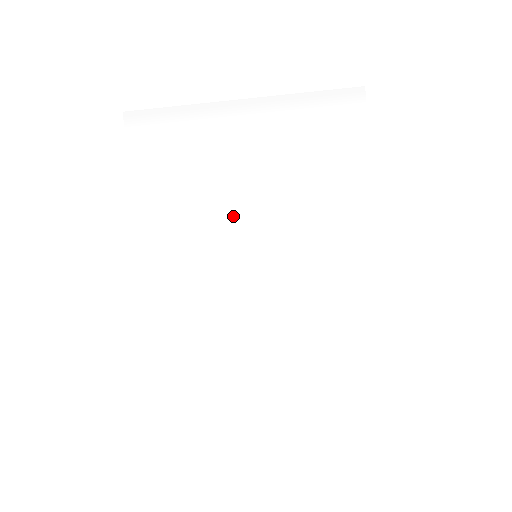
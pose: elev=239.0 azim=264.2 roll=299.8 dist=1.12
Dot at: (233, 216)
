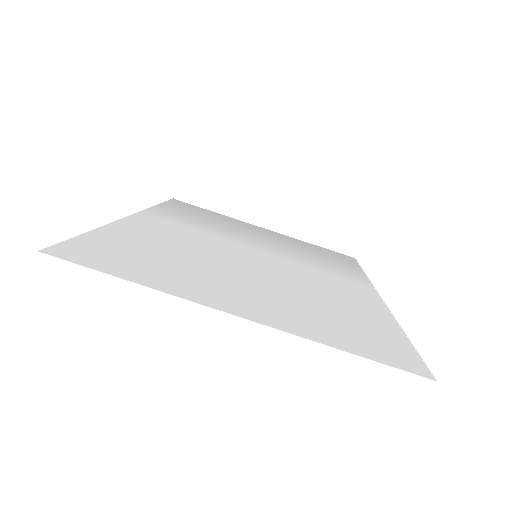
Dot at: (240, 241)
